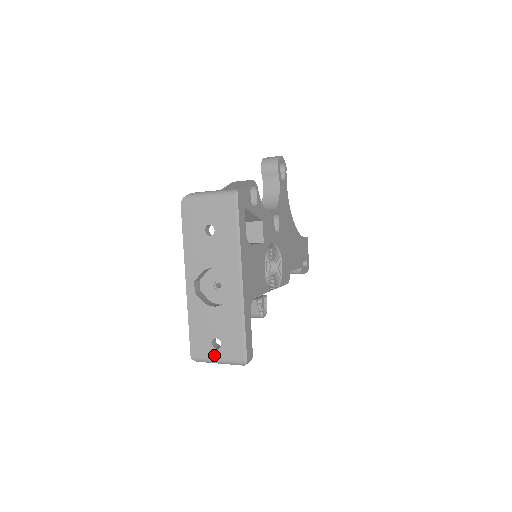
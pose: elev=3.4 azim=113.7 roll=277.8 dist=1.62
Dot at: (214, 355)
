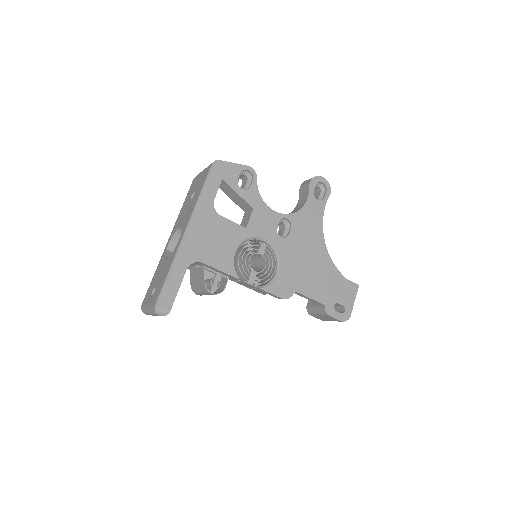
Dot at: (148, 303)
